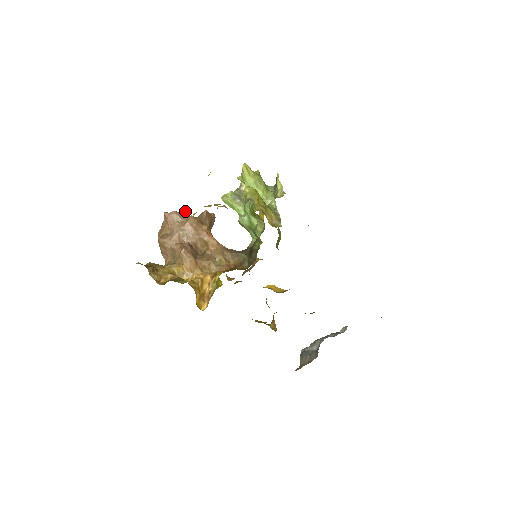
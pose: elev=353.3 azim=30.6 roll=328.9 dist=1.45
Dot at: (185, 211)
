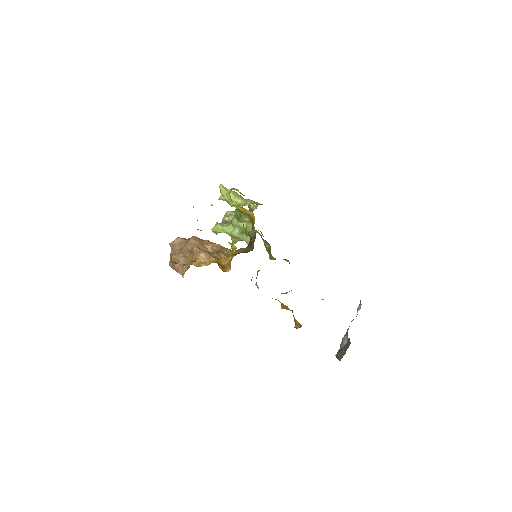
Dot at: occluded
